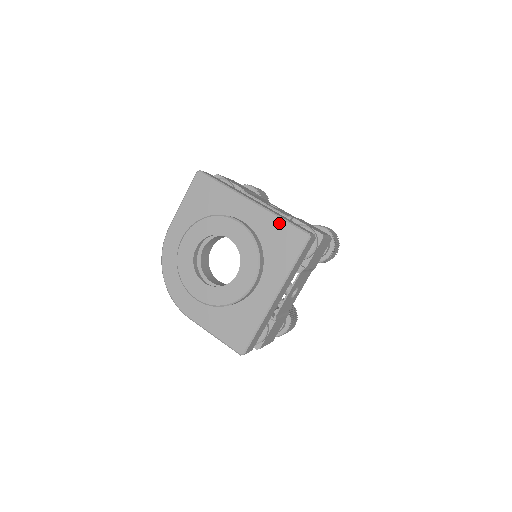
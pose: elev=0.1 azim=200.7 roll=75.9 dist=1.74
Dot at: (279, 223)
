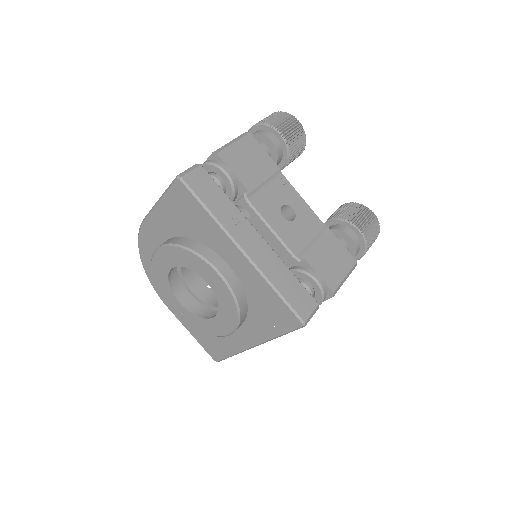
Dot at: (271, 294)
